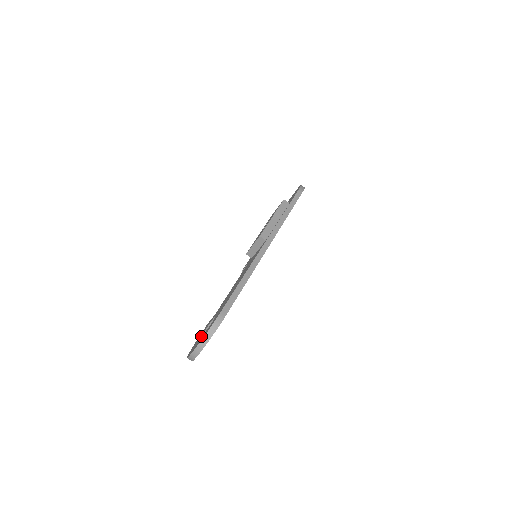
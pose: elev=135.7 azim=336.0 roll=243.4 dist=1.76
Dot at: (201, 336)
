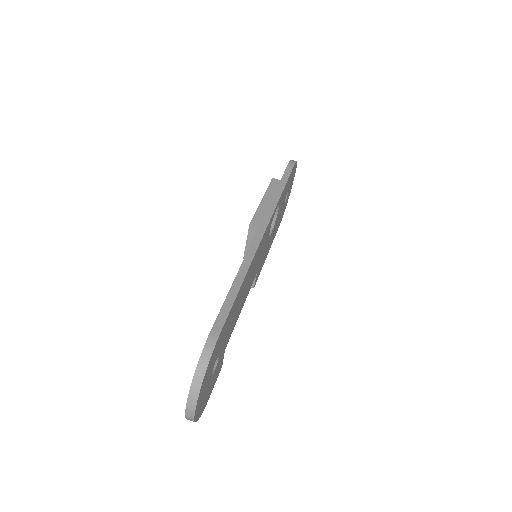
Dot at: occluded
